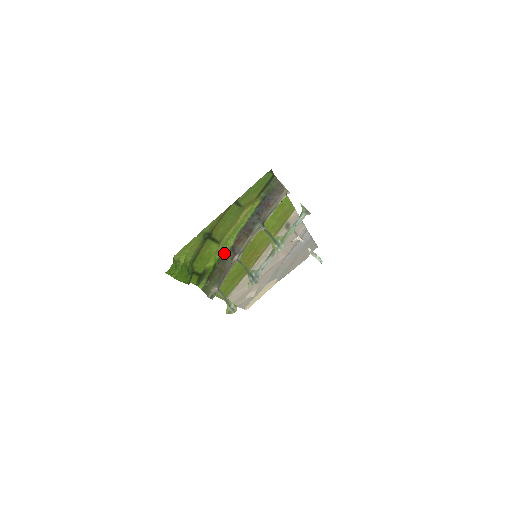
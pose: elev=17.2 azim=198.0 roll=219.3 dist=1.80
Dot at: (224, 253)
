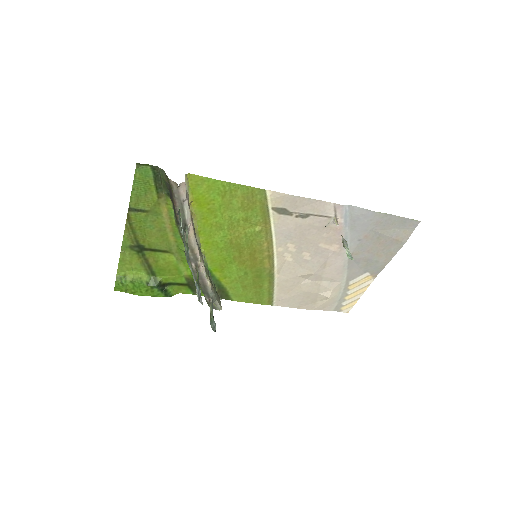
Dot at: occluded
